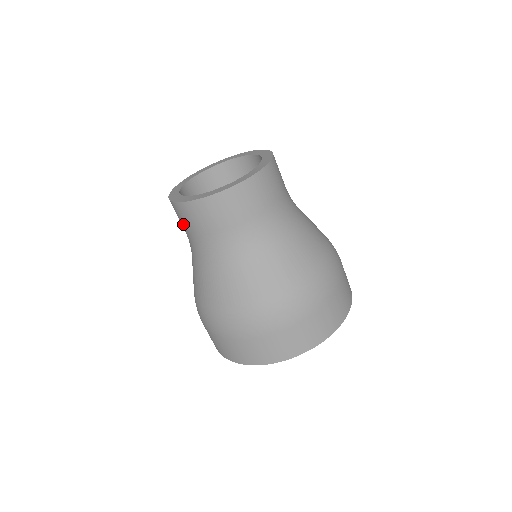
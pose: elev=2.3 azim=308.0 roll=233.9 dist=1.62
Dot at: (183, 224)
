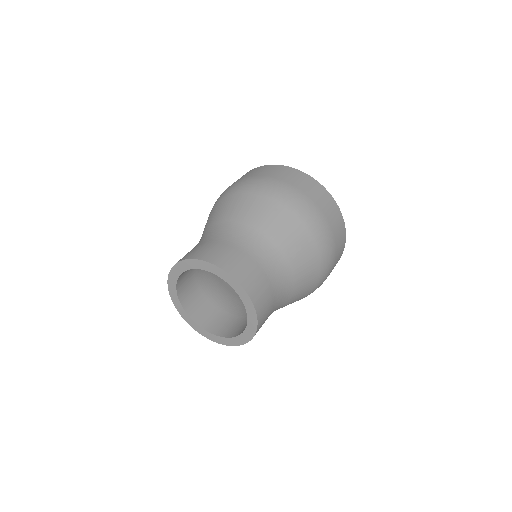
Dot at: occluded
